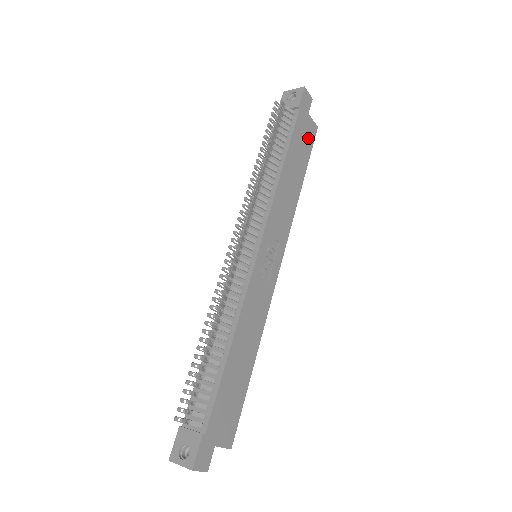
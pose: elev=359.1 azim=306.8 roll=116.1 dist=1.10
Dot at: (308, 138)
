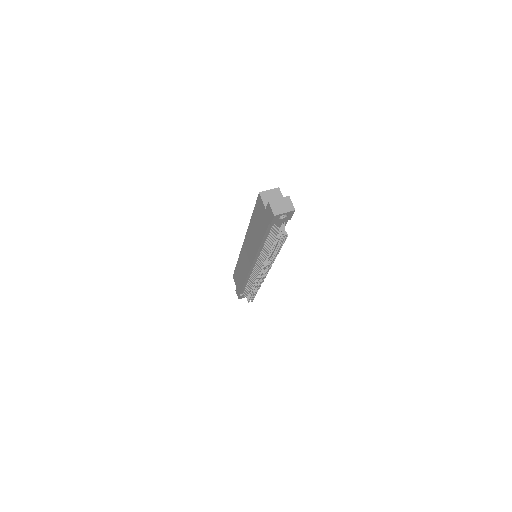
Dot at: occluded
